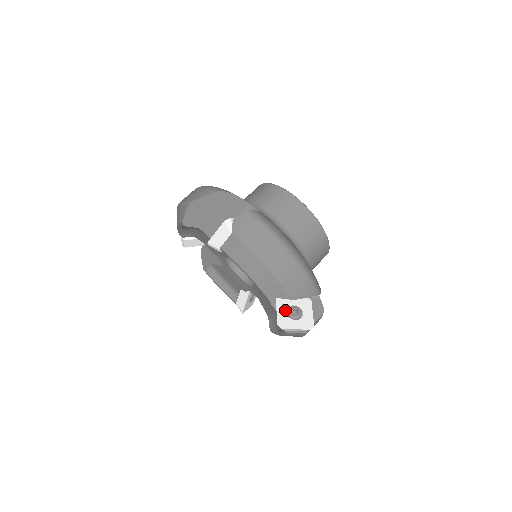
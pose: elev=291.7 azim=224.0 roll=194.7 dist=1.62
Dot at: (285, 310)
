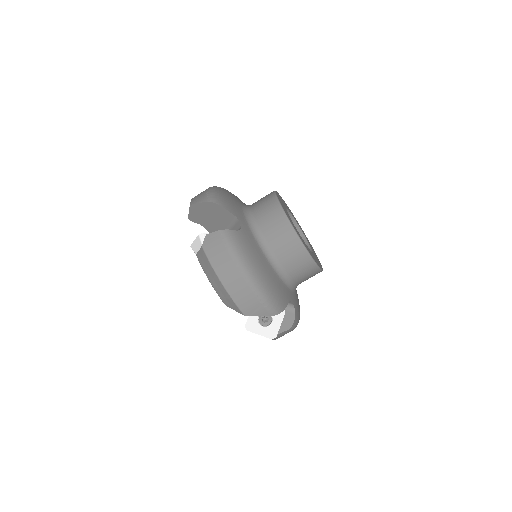
Dot at: occluded
